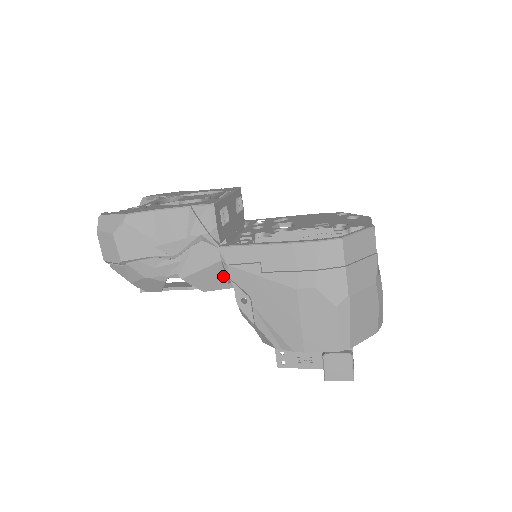
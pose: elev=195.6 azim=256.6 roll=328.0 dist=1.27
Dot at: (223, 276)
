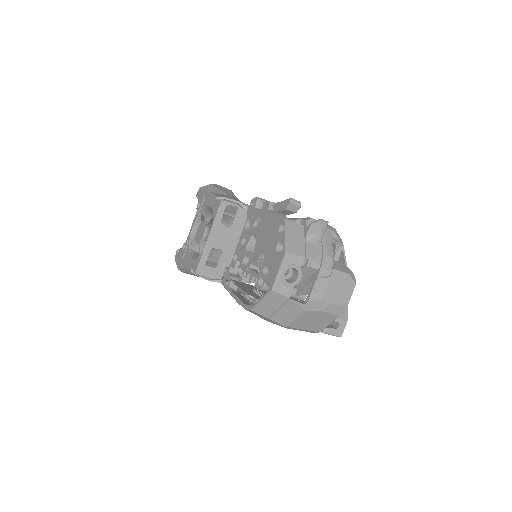
Dot at: occluded
